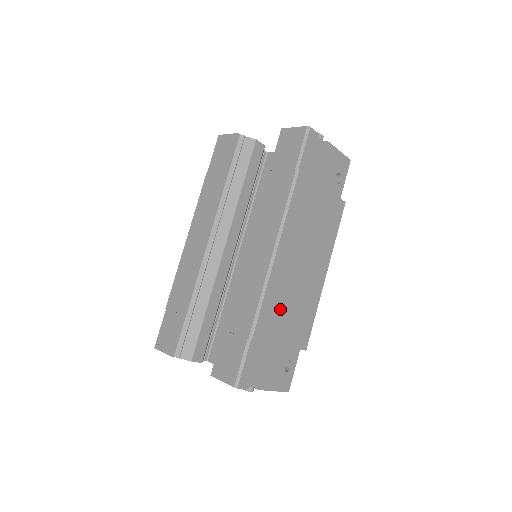
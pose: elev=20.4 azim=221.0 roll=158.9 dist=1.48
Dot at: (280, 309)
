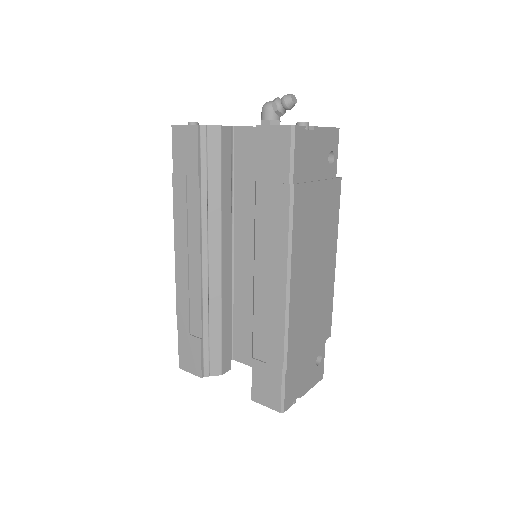
Dot at: (304, 324)
